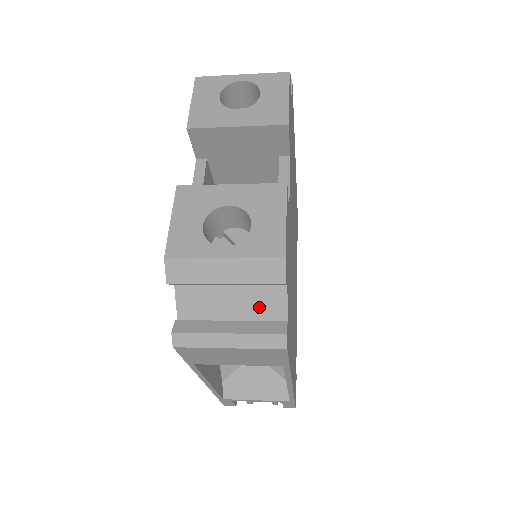
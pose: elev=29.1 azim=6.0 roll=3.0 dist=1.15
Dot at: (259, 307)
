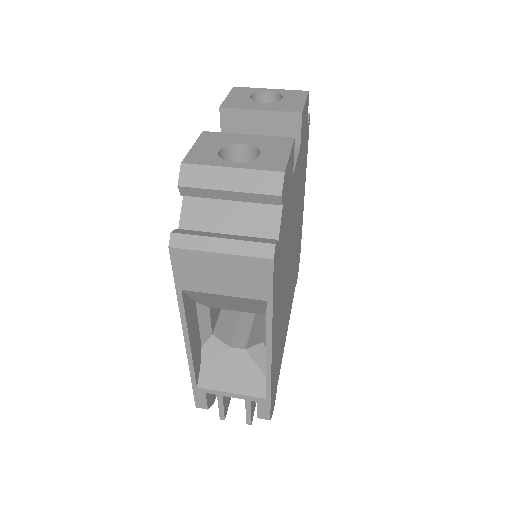
Dot at: (254, 227)
